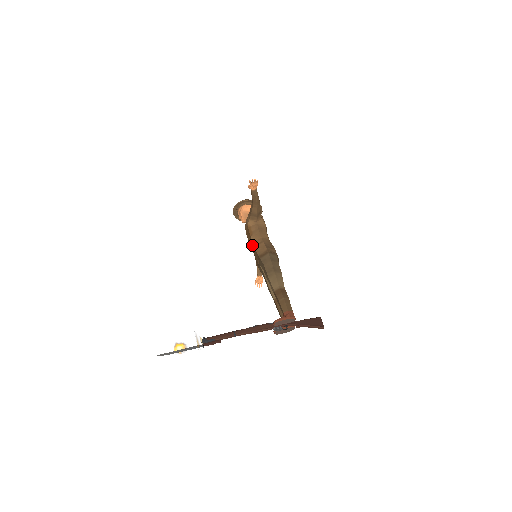
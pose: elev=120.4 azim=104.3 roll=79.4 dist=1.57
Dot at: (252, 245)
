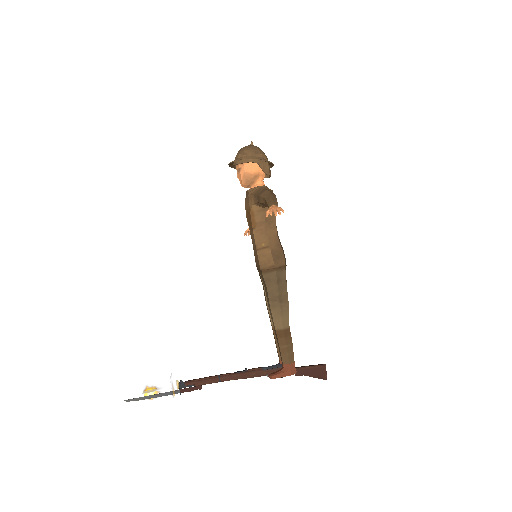
Dot at: (253, 240)
